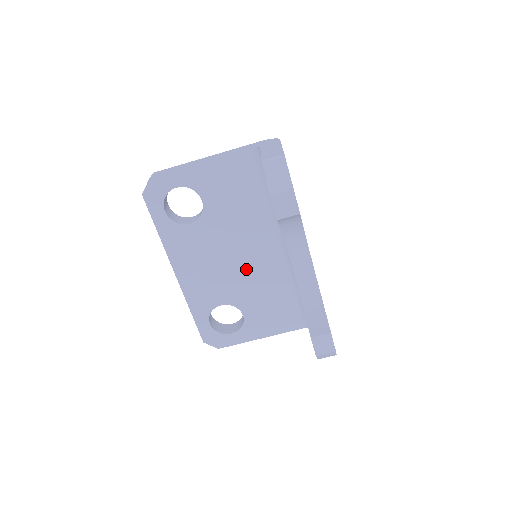
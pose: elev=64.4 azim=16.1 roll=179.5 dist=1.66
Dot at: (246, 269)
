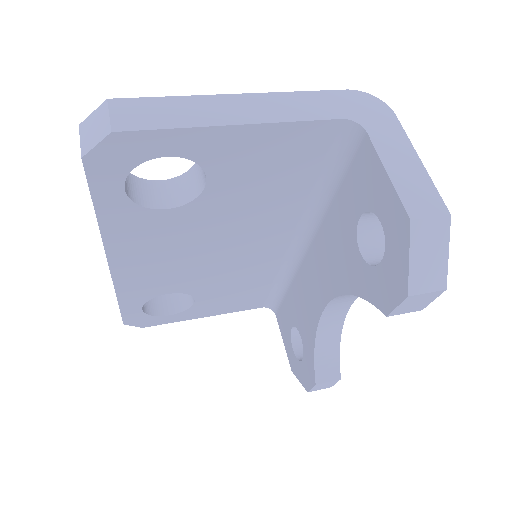
Dot at: (228, 261)
